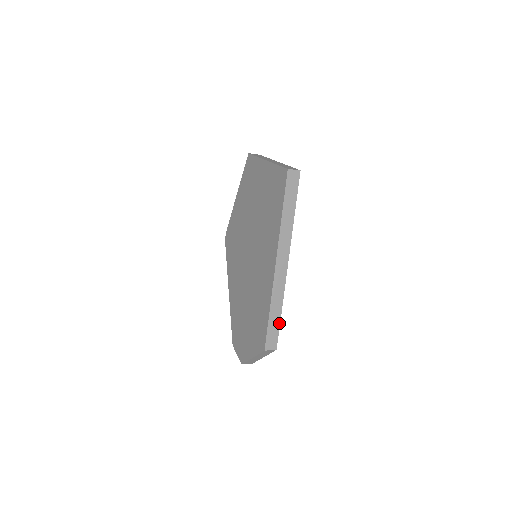
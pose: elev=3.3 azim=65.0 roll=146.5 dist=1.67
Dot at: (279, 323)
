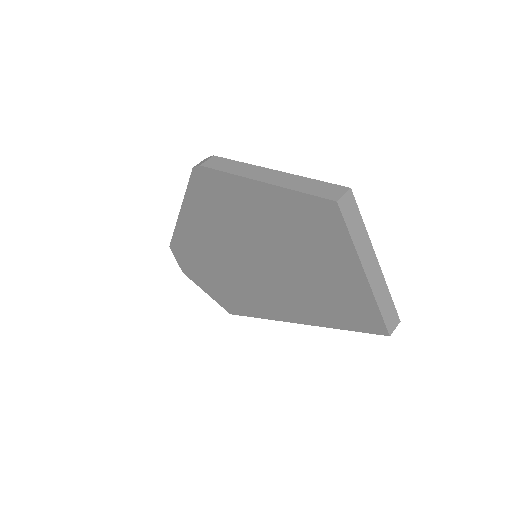
Dot at: occluded
